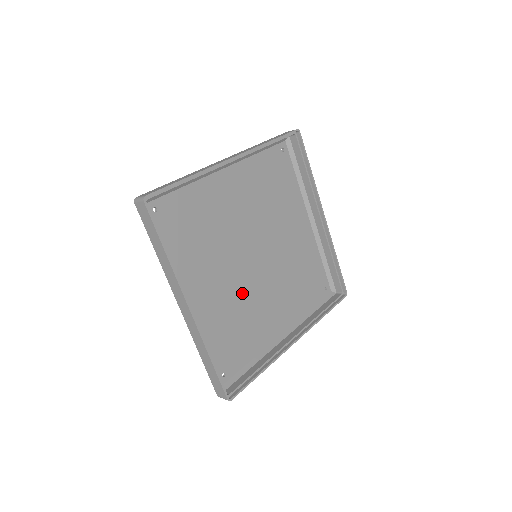
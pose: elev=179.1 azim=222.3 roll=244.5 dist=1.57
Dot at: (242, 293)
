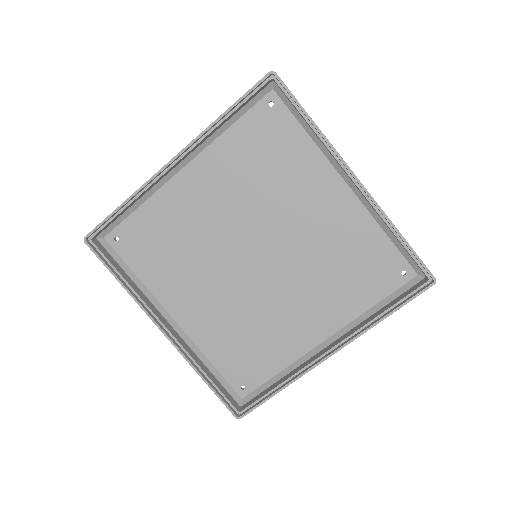
Dot at: (247, 301)
